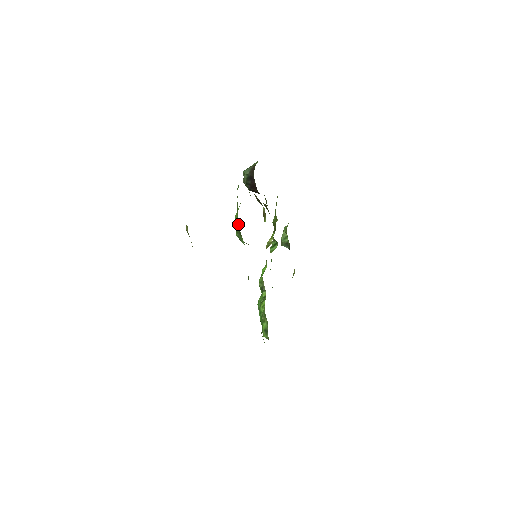
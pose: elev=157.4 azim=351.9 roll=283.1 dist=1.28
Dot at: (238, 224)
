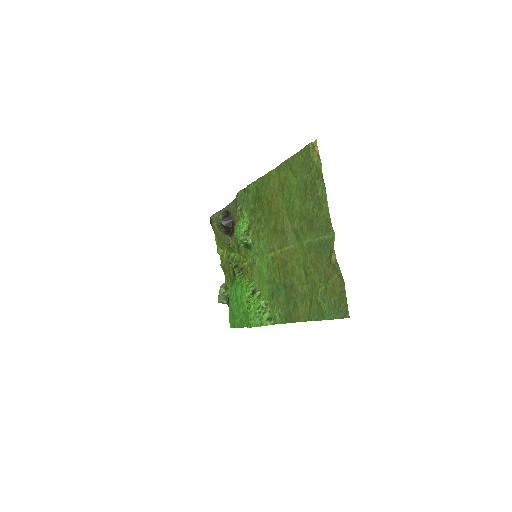
Dot at: (248, 225)
